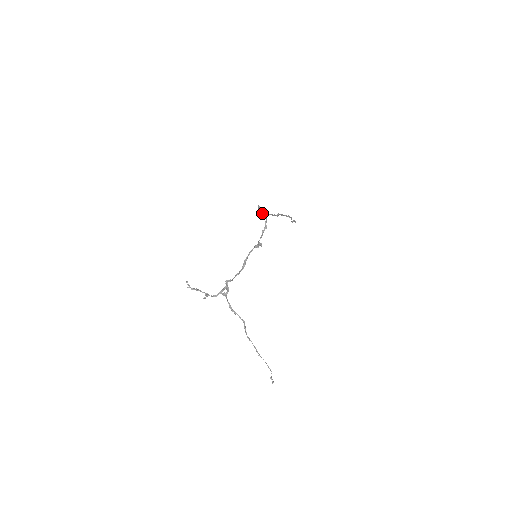
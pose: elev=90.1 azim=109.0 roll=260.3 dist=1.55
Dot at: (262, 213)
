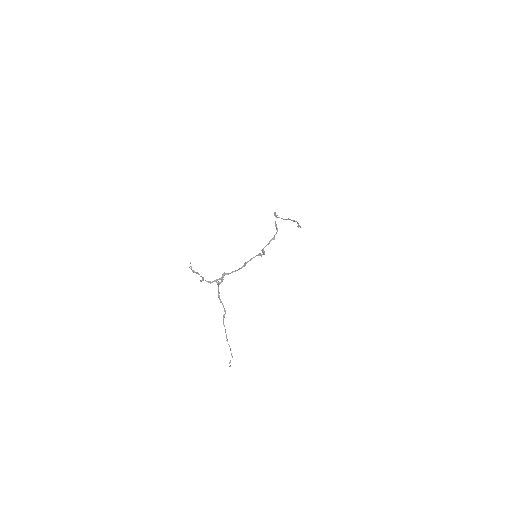
Dot at: (275, 223)
